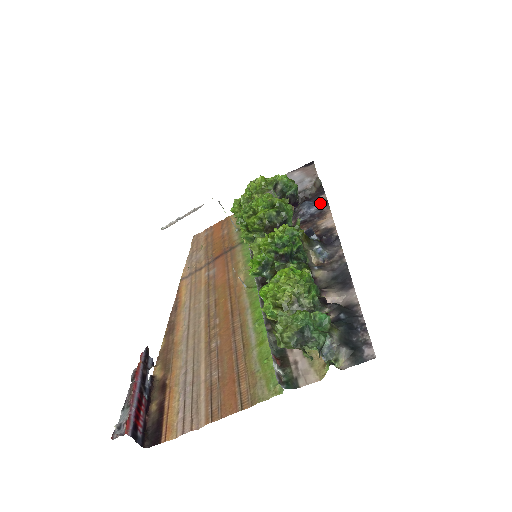
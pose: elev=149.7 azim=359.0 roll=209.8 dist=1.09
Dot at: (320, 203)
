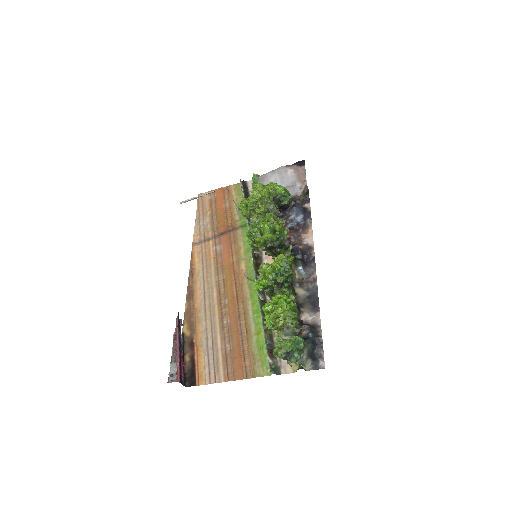
Dot at: (305, 213)
